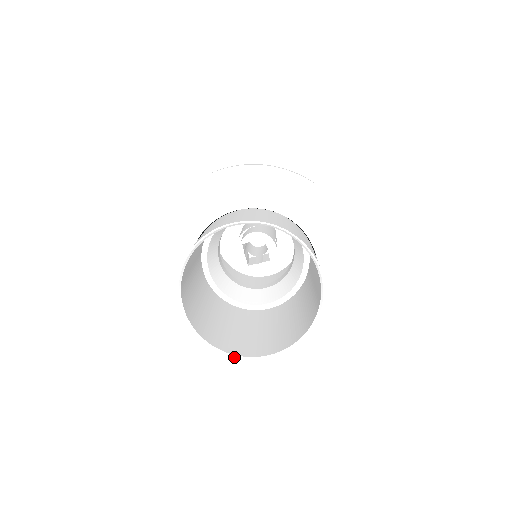
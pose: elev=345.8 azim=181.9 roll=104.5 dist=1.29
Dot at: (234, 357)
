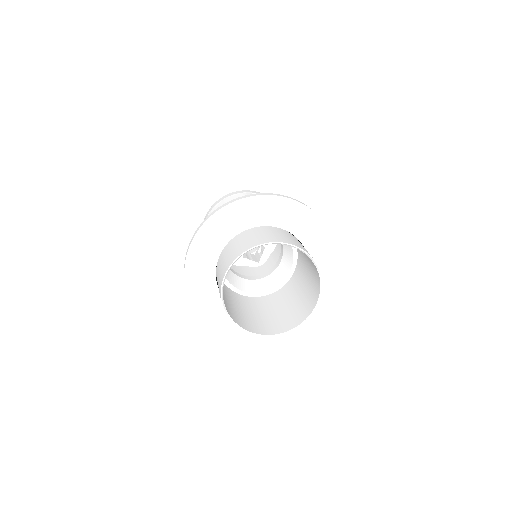
Dot at: (234, 323)
